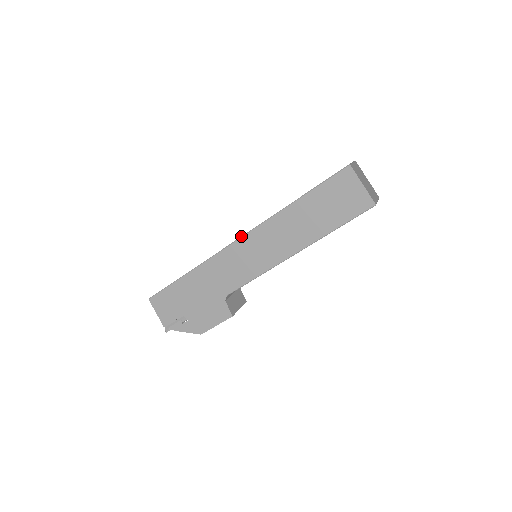
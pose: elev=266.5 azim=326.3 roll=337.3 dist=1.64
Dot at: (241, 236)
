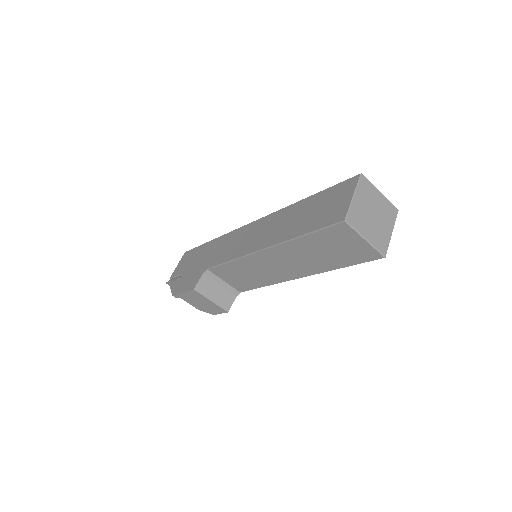
Dot at: (256, 220)
